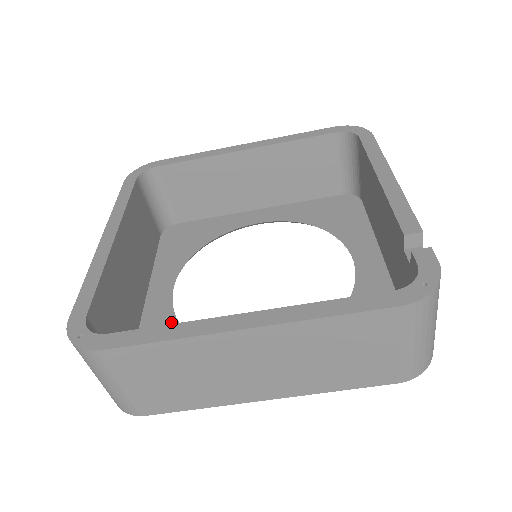
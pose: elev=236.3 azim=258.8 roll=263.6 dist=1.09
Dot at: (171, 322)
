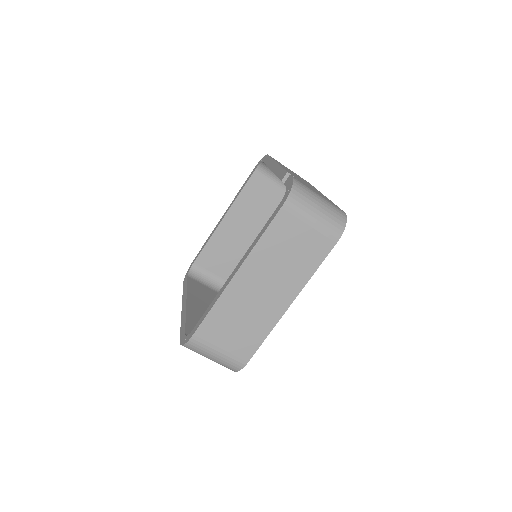
Dot at: occluded
